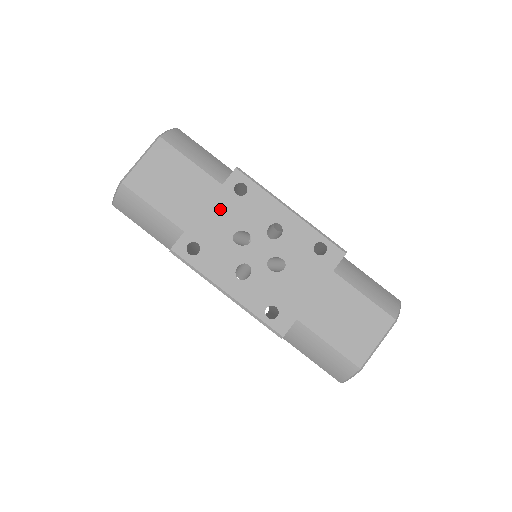
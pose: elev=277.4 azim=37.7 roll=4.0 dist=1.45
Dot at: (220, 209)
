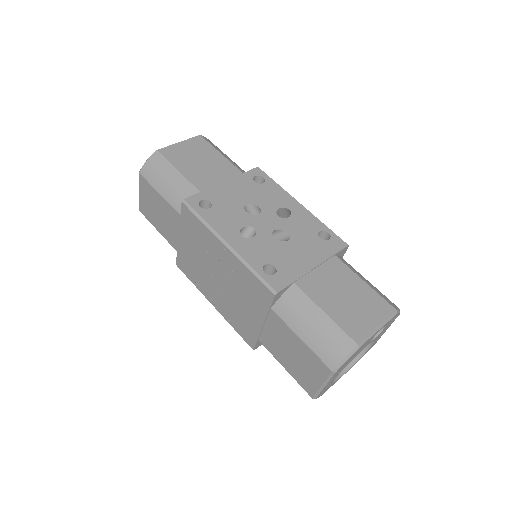
Dot at: (238, 186)
